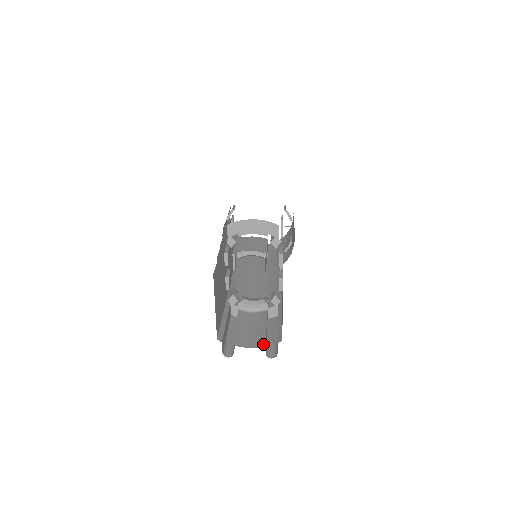
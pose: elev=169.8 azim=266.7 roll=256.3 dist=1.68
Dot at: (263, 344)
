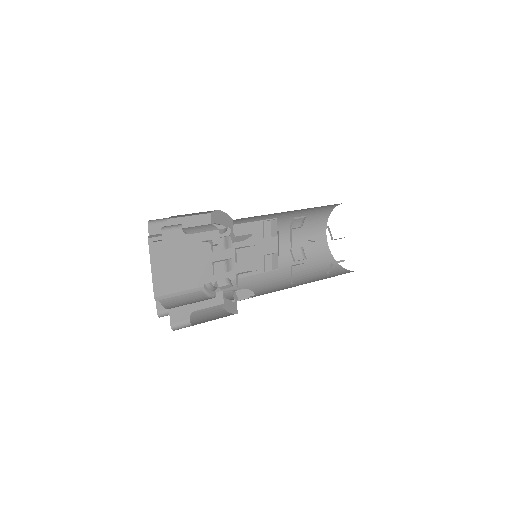
Dot at: (193, 323)
